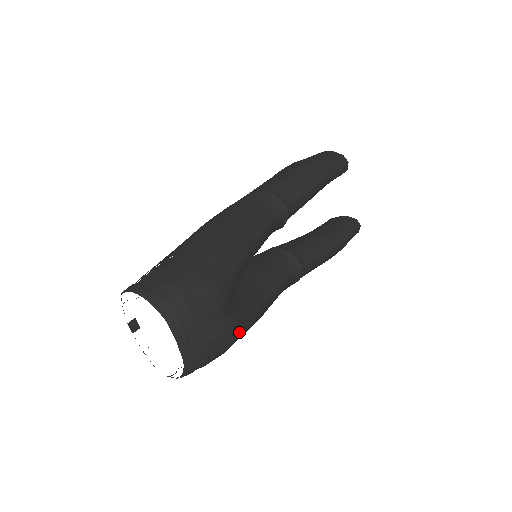
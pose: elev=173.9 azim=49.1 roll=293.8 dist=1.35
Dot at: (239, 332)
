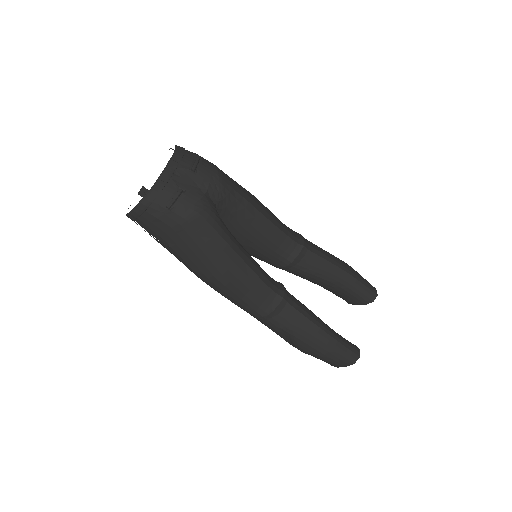
Dot at: (203, 219)
